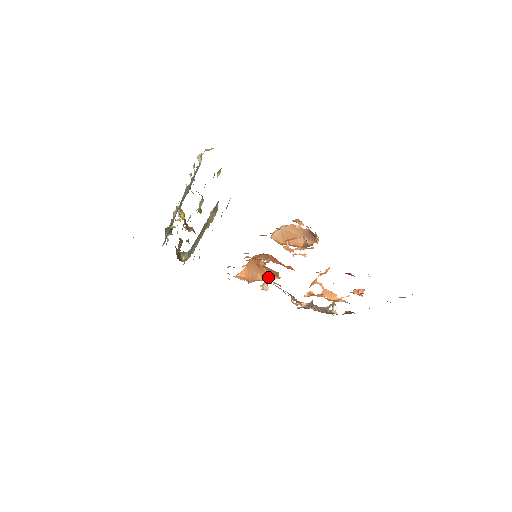
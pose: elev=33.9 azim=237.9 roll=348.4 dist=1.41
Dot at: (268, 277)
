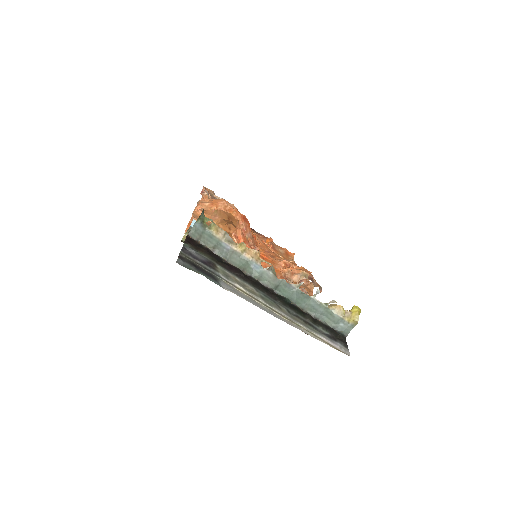
Dot at: (226, 223)
